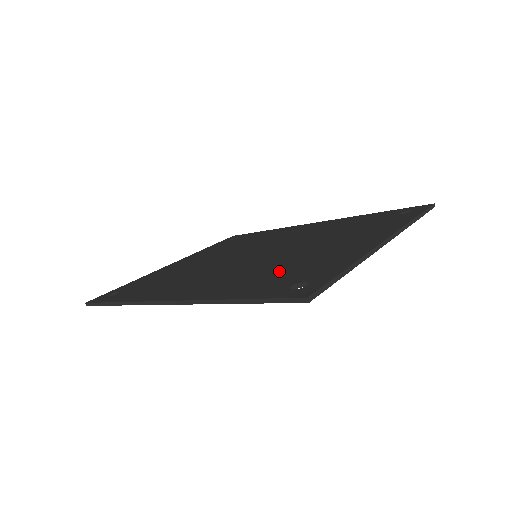
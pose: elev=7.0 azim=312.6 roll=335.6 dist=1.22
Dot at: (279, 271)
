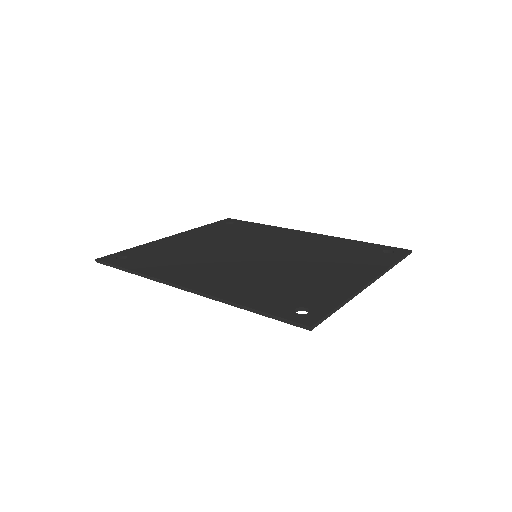
Dot at: (282, 286)
